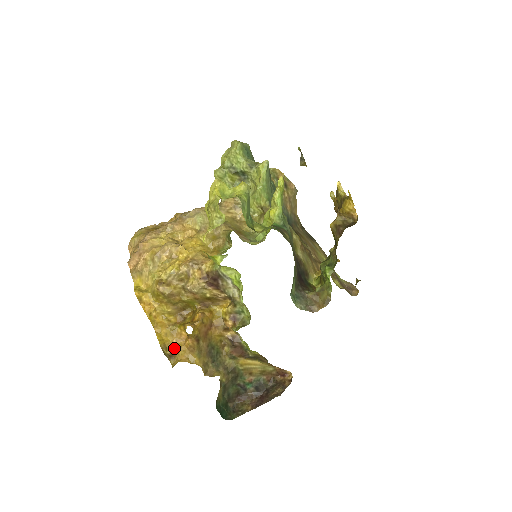
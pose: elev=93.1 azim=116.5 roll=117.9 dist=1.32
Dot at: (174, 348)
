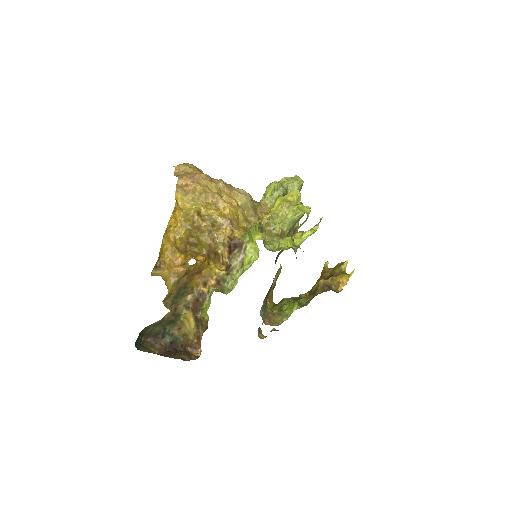
Dot at: (165, 264)
